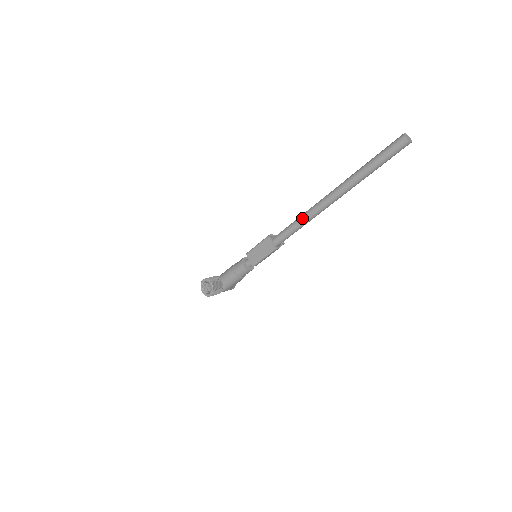
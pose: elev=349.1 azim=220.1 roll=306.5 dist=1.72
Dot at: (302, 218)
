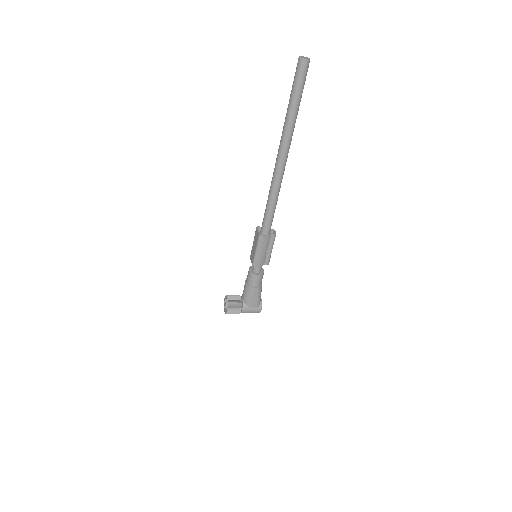
Dot at: (269, 192)
